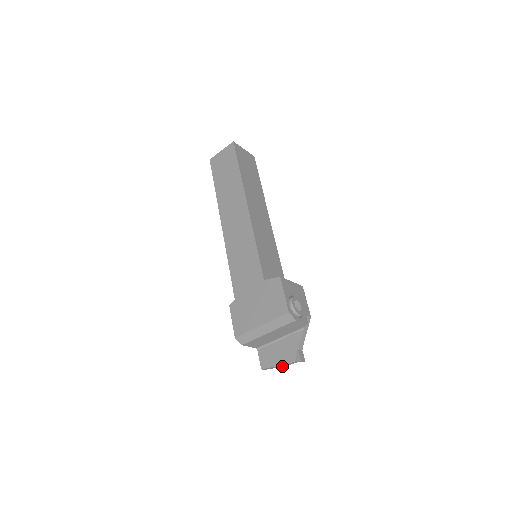
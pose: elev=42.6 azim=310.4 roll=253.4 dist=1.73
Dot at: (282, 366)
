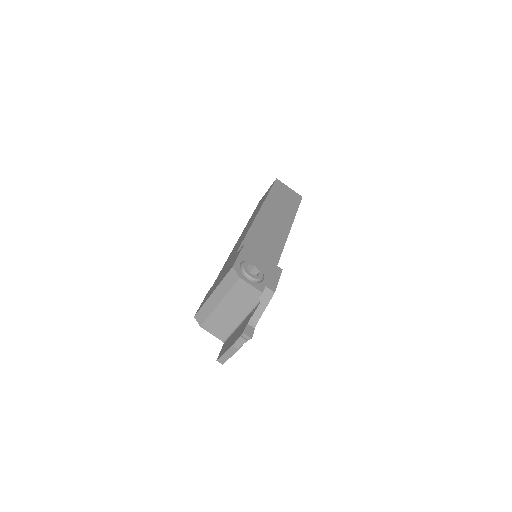
Dot at: (233, 351)
